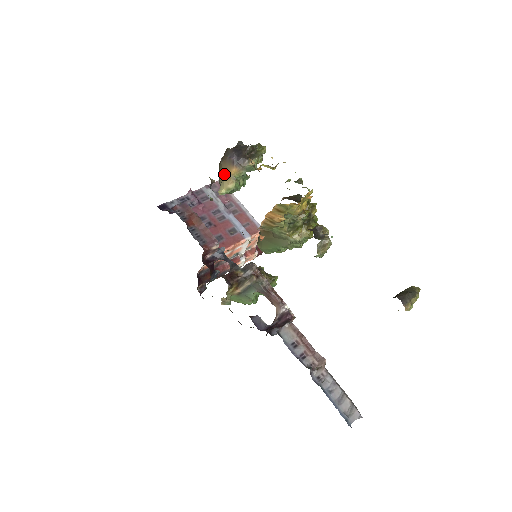
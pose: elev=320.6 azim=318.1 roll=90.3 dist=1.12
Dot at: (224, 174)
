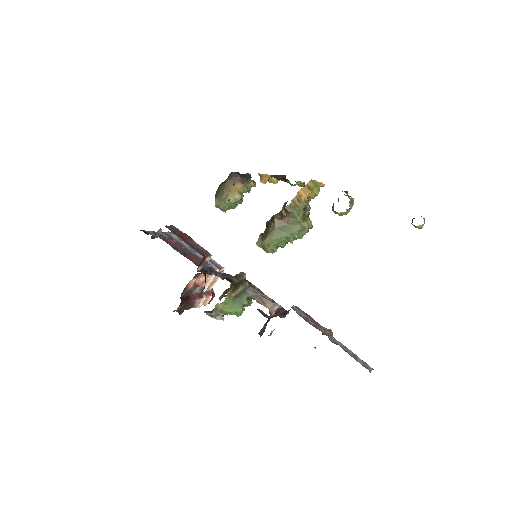
Dot at: (231, 188)
